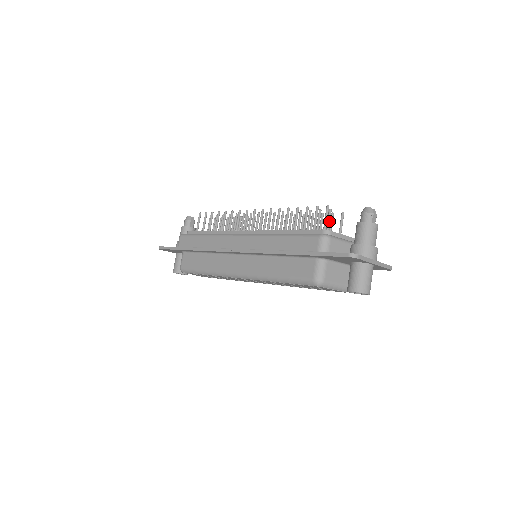
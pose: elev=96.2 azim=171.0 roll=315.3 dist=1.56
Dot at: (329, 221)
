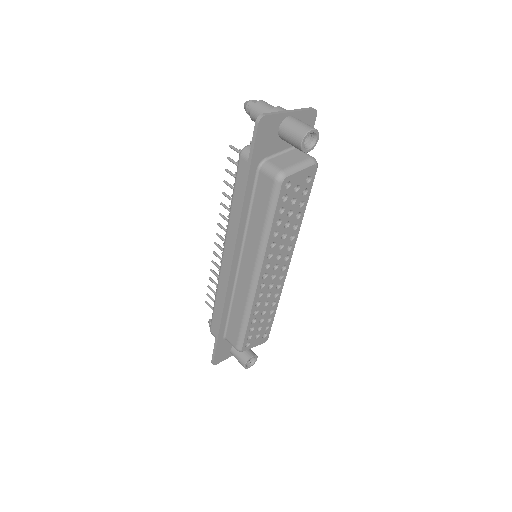
Dot at: occluded
